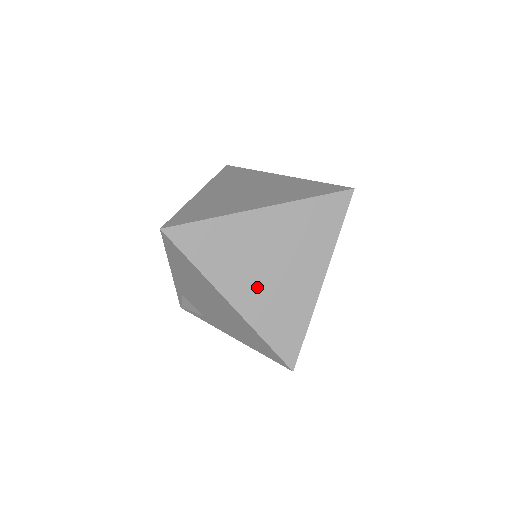
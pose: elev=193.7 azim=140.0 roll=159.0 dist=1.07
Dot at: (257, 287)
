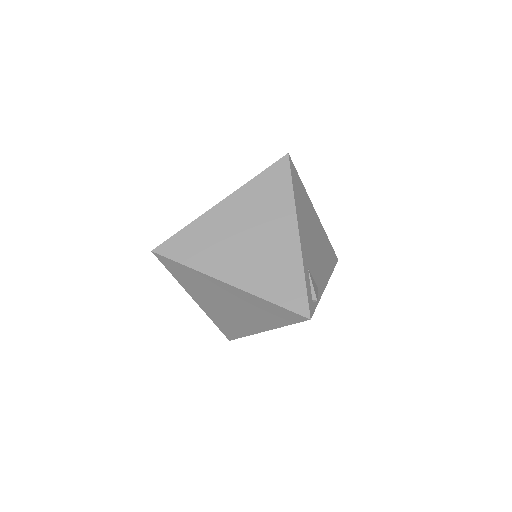
Dot at: (215, 307)
